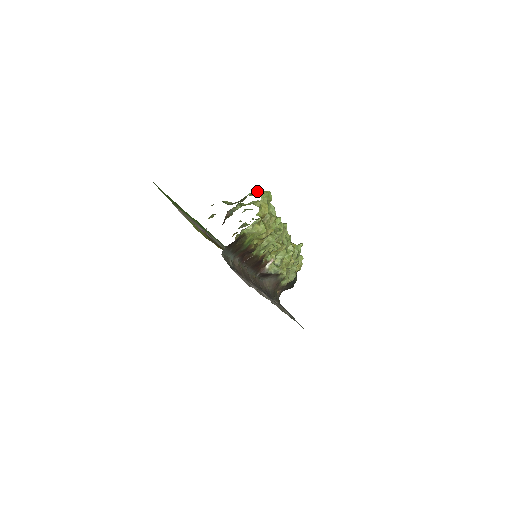
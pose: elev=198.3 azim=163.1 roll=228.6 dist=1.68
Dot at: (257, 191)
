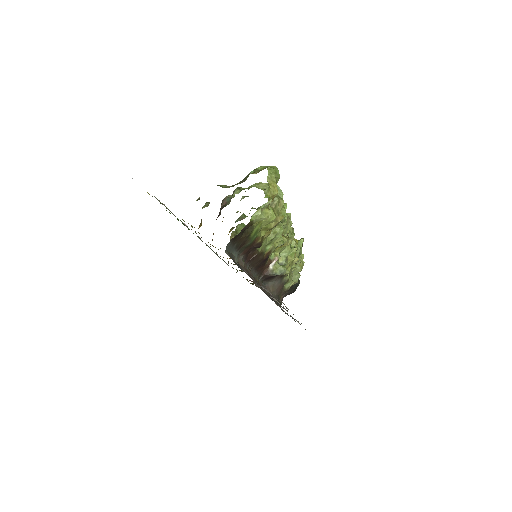
Dot at: (261, 168)
